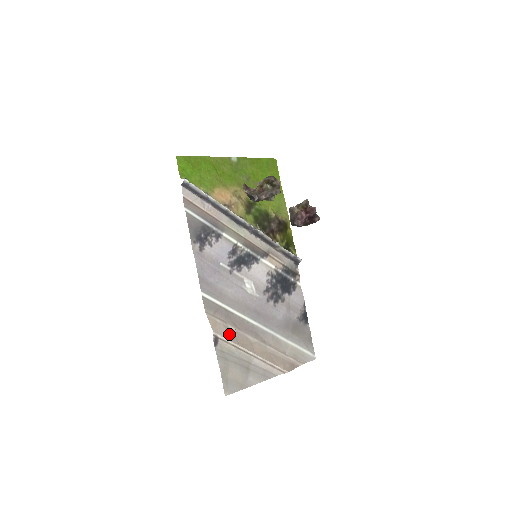
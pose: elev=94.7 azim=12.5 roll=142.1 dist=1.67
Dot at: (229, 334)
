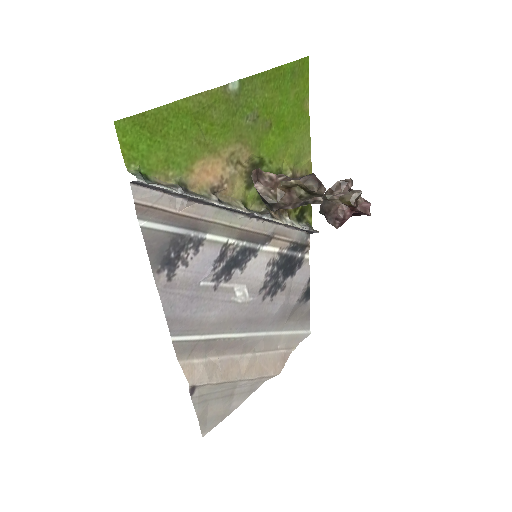
Dot at: (210, 372)
